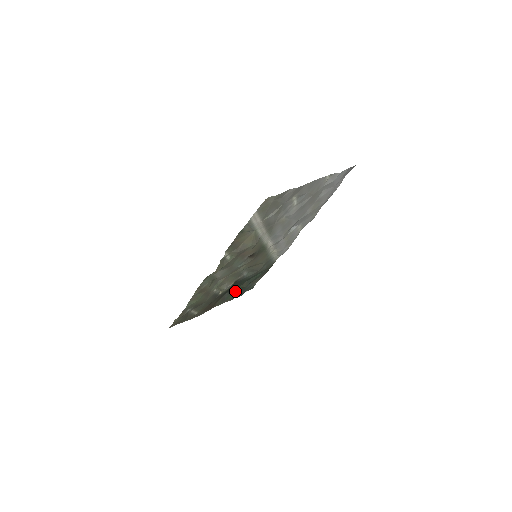
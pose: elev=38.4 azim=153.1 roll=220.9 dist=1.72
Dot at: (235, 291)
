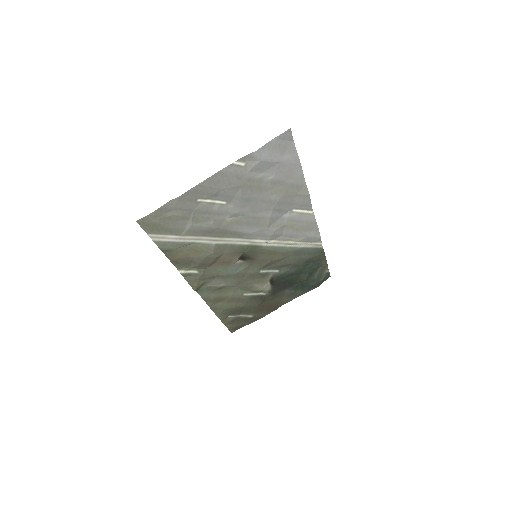
Dot at: (297, 285)
